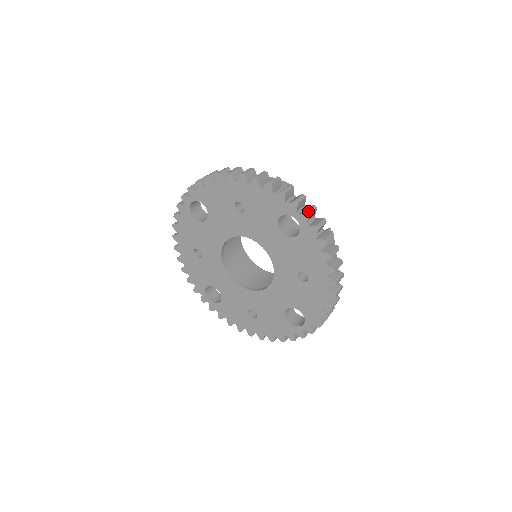
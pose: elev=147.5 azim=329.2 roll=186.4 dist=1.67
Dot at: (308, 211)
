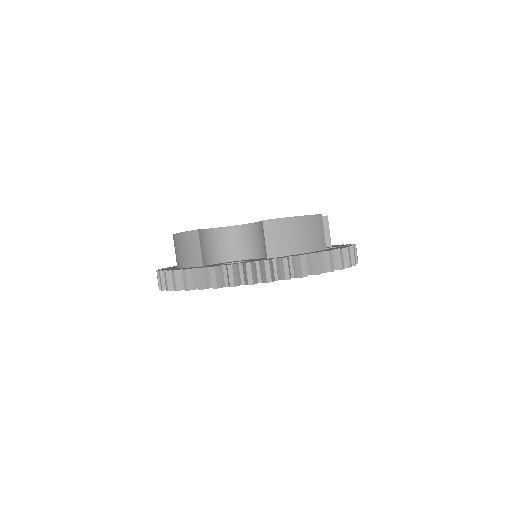
Dot at: (229, 283)
